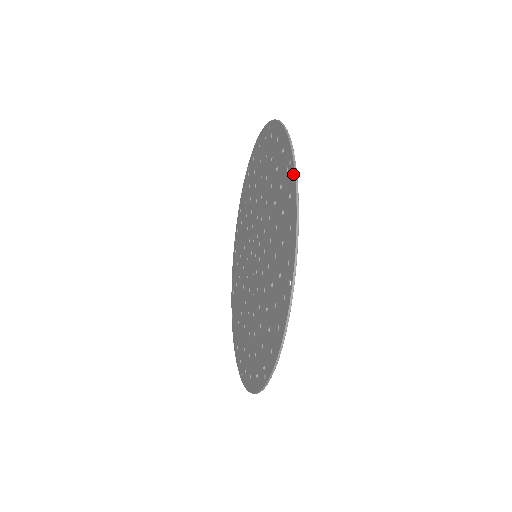
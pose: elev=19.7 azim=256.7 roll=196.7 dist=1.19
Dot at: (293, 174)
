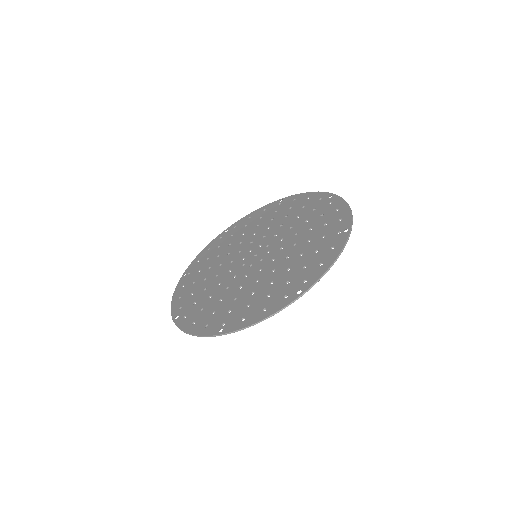
Dot at: (291, 196)
